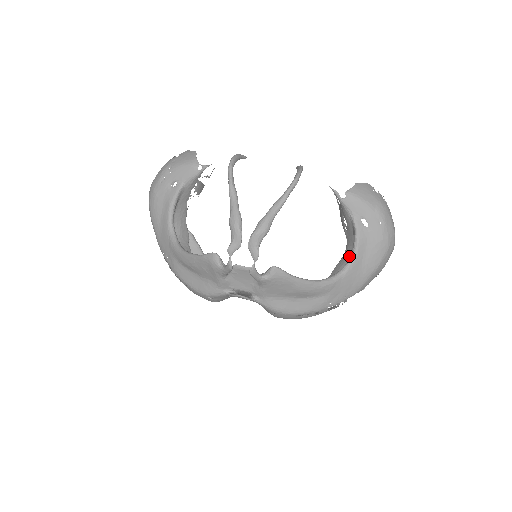
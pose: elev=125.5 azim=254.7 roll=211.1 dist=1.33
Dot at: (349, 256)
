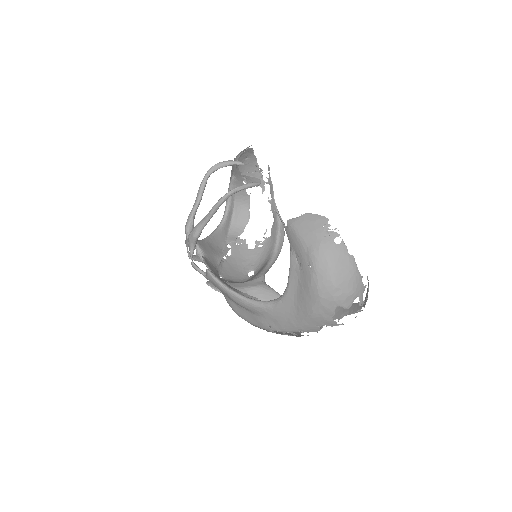
Dot at: occluded
